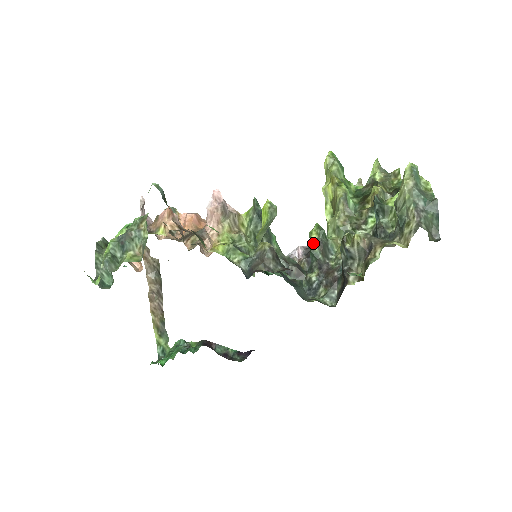
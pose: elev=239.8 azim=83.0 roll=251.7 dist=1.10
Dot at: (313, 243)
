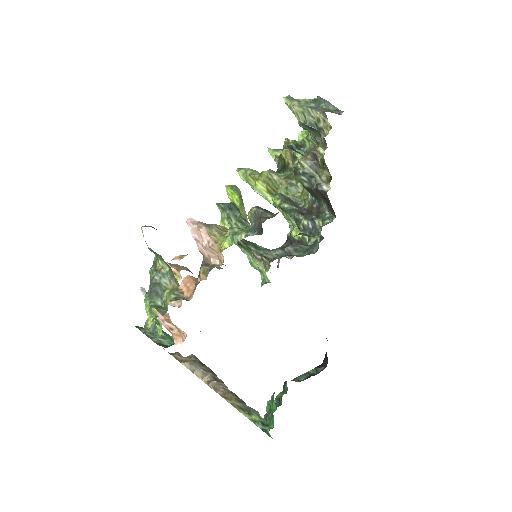
Dot at: (281, 205)
